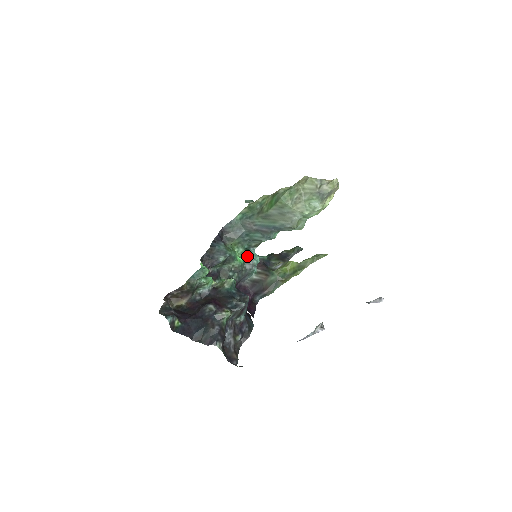
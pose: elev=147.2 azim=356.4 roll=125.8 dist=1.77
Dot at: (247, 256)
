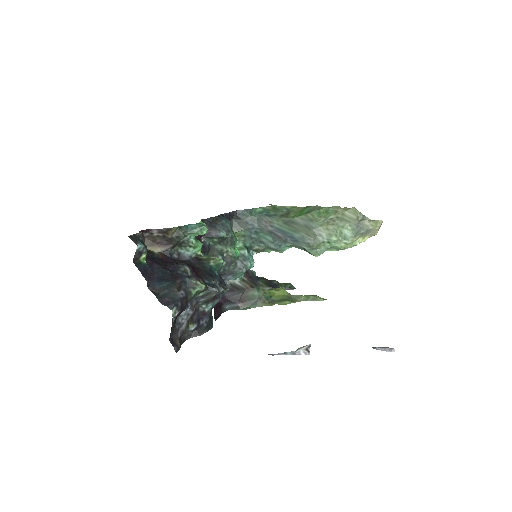
Dot at: (244, 254)
